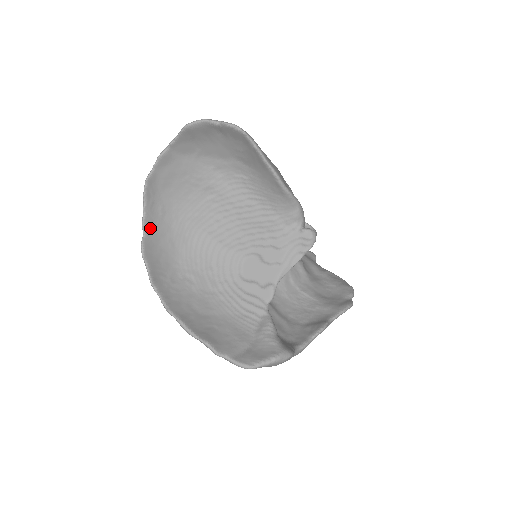
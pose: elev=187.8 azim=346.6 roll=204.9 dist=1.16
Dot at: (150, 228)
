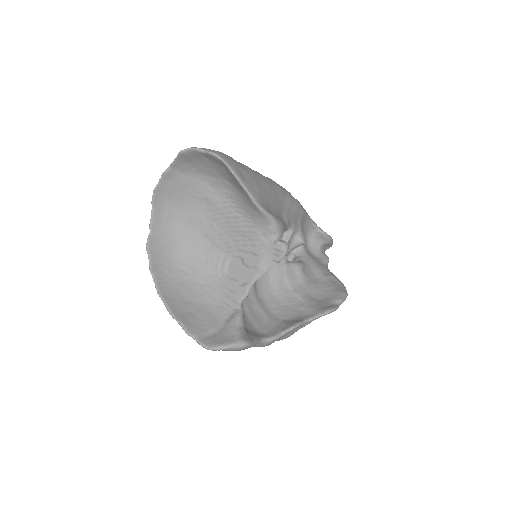
Dot at: (156, 228)
